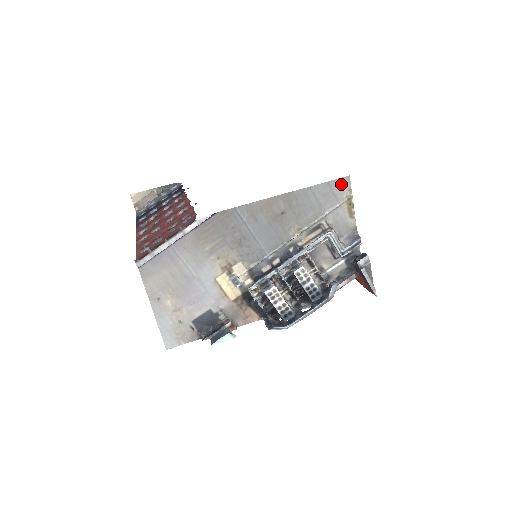
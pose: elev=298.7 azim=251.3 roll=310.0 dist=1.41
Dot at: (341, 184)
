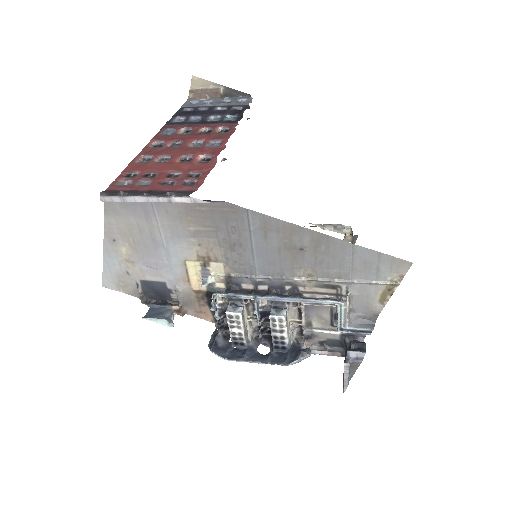
Dot at: (395, 264)
